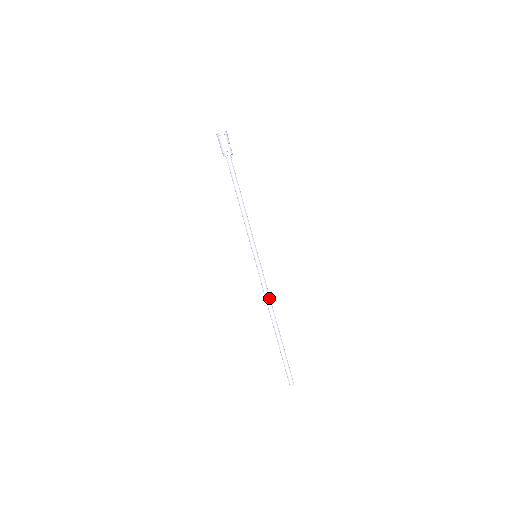
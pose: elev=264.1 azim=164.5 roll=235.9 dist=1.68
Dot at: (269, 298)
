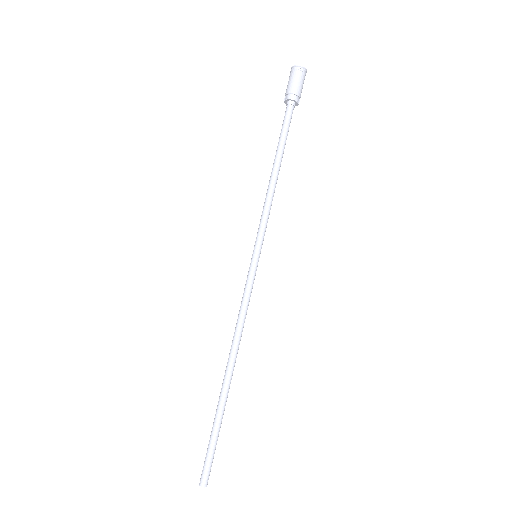
Dot at: (243, 327)
